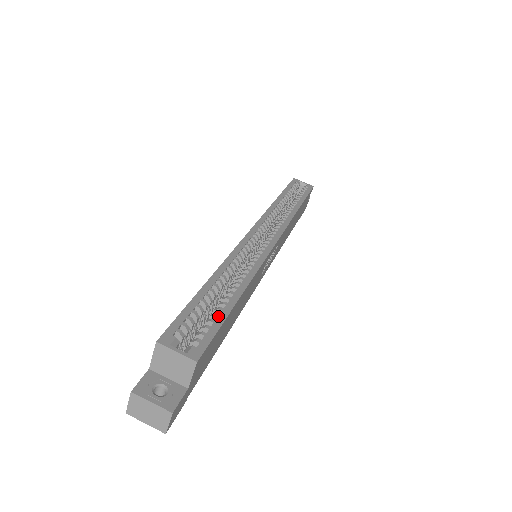
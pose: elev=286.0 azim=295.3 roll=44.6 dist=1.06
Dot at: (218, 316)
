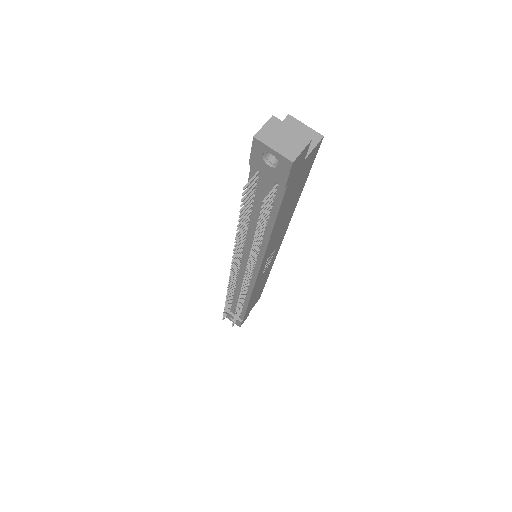
Dot at: occluded
